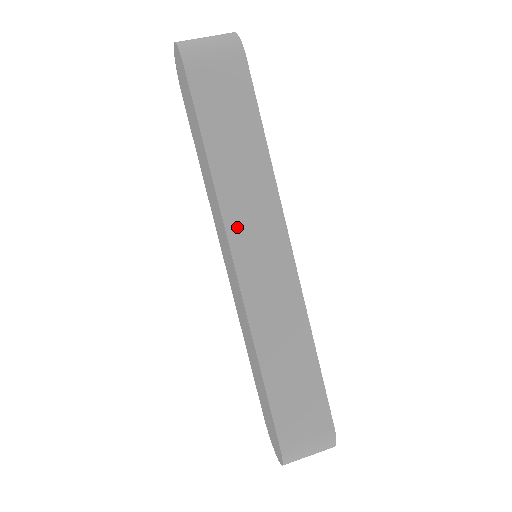
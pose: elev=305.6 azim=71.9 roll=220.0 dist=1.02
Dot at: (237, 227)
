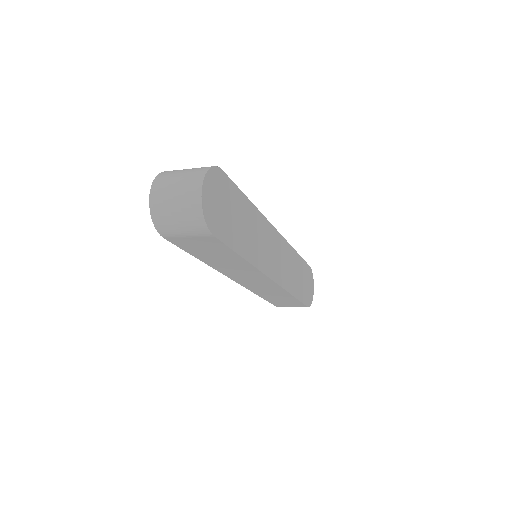
Dot at: occluded
